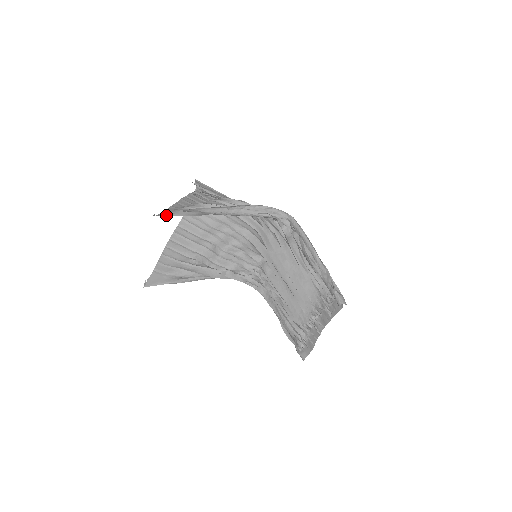
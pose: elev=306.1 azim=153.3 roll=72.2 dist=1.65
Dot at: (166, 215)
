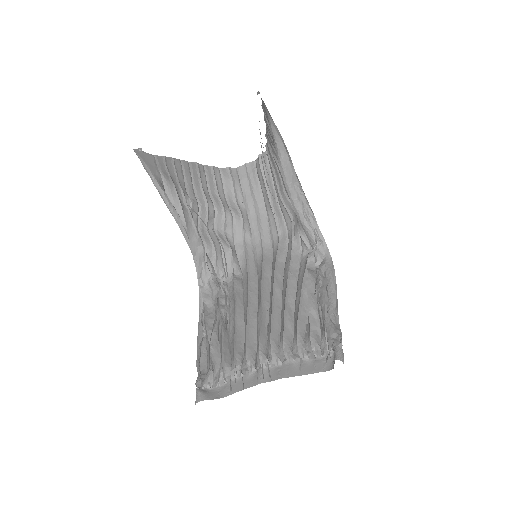
Dot at: occluded
